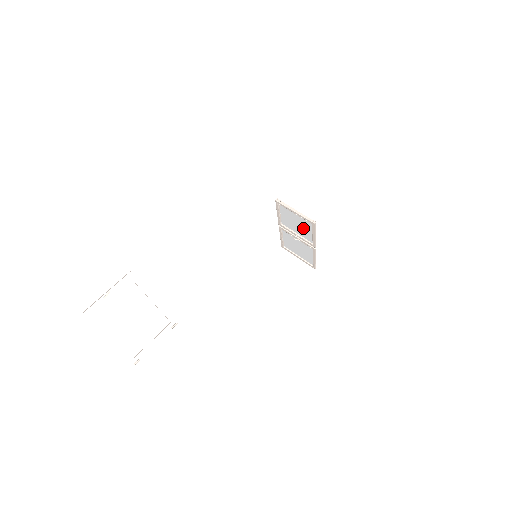
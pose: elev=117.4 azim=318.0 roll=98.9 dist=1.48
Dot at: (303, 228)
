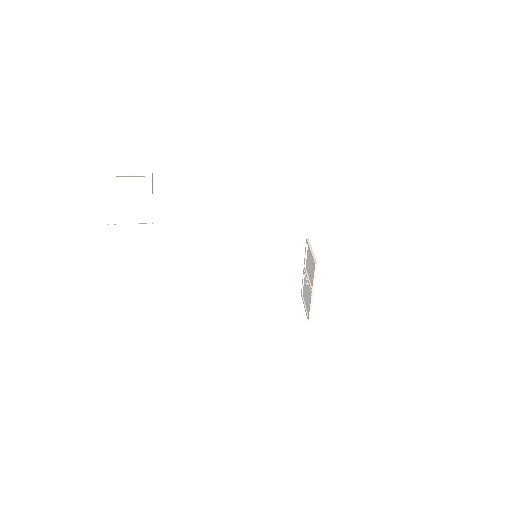
Dot at: (312, 271)
